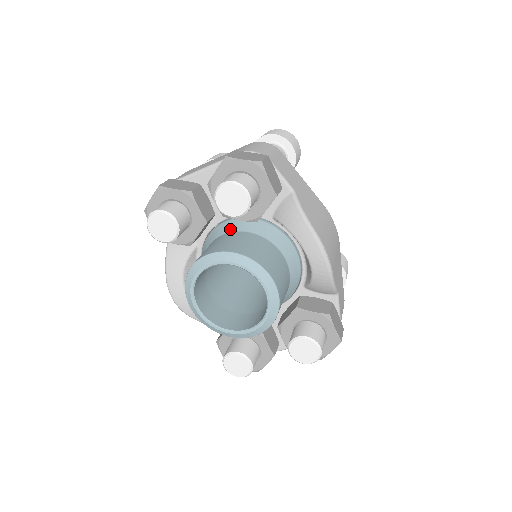
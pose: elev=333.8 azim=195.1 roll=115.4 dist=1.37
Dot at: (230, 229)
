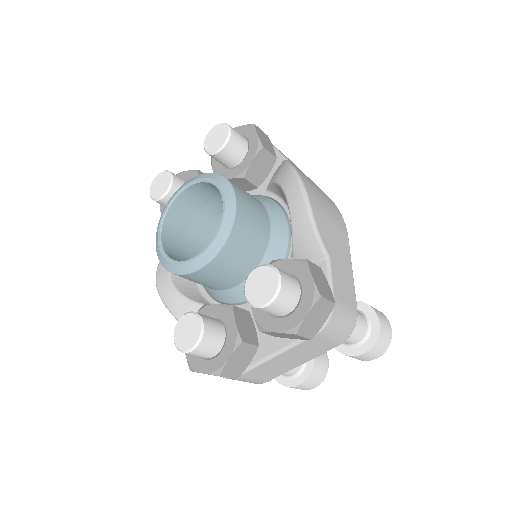
Dot at: occluded
